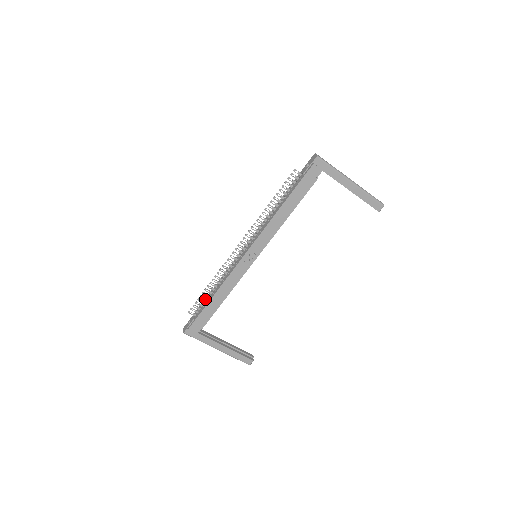
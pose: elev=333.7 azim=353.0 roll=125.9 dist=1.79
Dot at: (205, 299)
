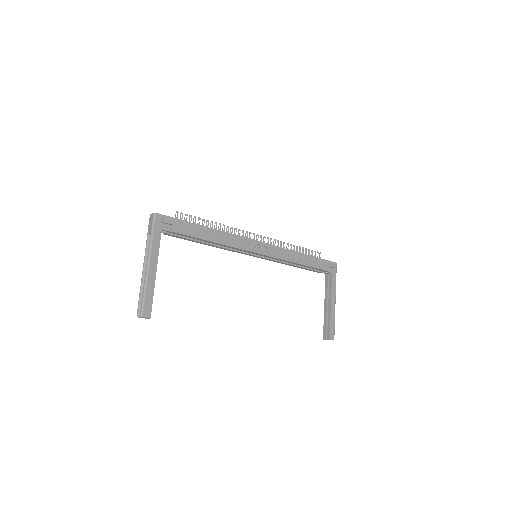
Dot at: occluded
